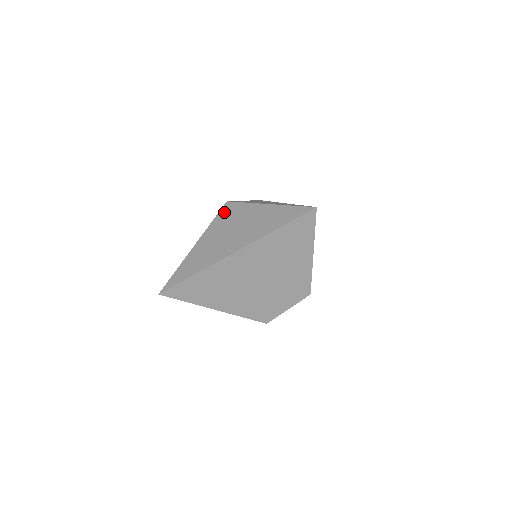
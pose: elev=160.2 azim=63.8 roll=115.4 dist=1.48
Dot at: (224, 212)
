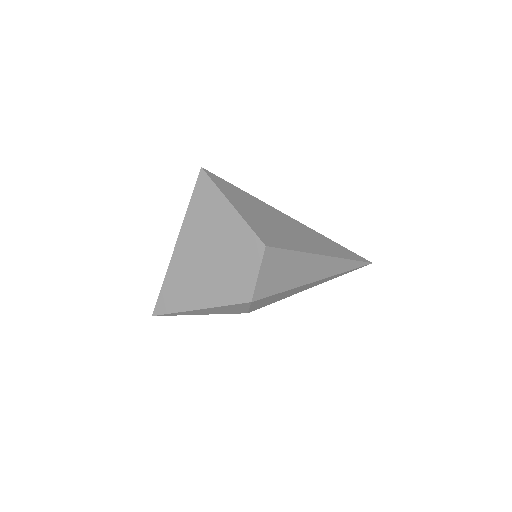
Dot at: occluded
